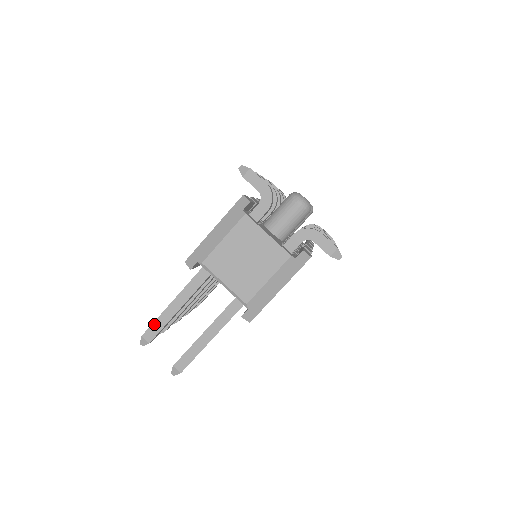
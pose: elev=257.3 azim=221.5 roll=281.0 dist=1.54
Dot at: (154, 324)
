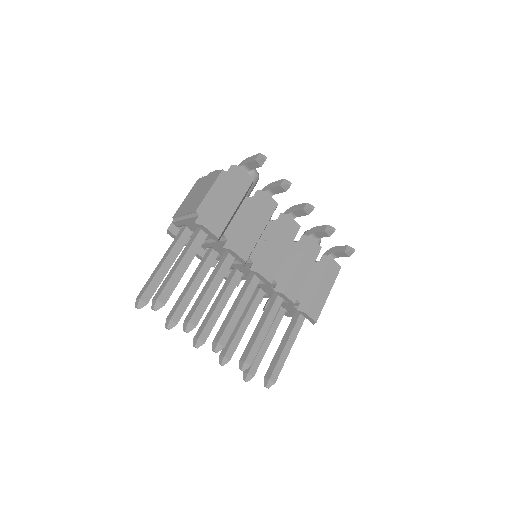
Dot at: (145, 285)
